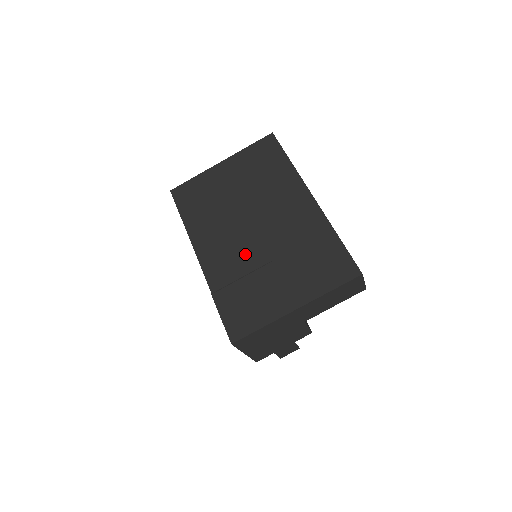
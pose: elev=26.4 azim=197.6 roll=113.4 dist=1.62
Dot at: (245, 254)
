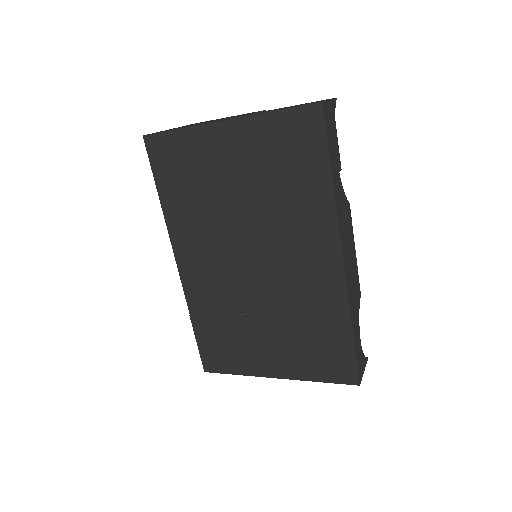
Dot at: (234, 291)
